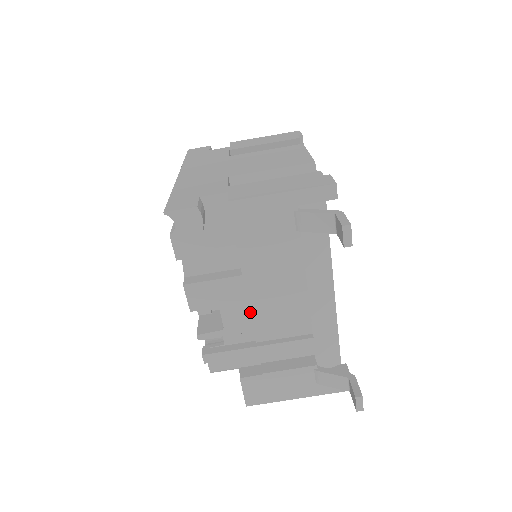
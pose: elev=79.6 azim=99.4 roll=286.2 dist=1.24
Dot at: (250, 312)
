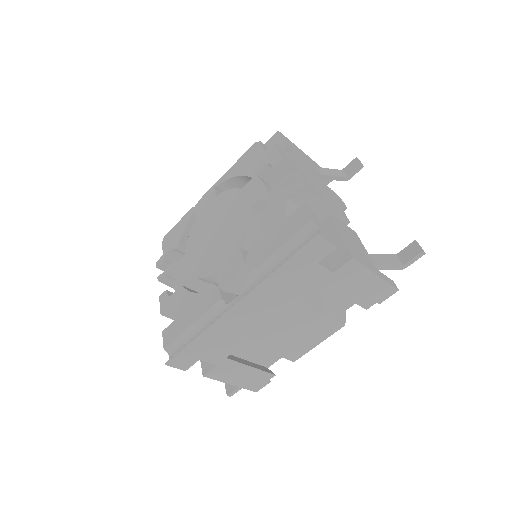
Dot at: occluded
